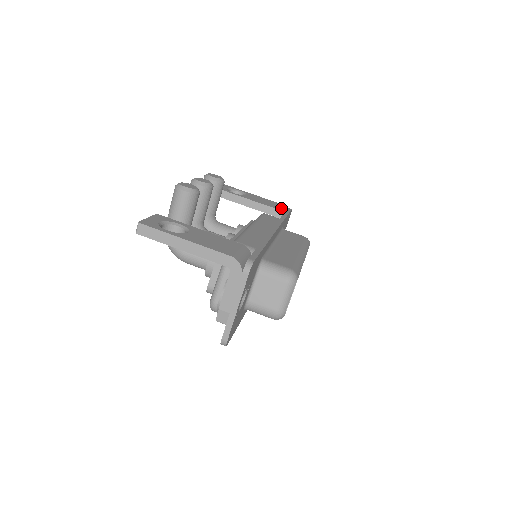
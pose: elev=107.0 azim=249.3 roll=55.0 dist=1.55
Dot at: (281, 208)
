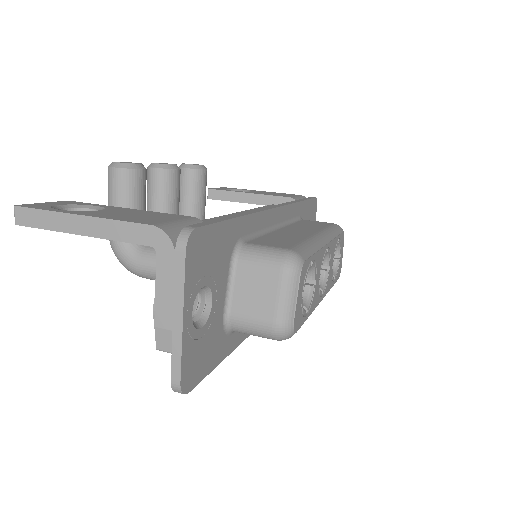
Dot at: (299, 198)
